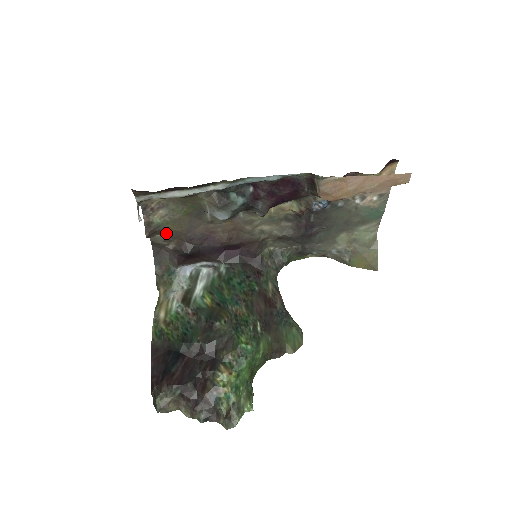
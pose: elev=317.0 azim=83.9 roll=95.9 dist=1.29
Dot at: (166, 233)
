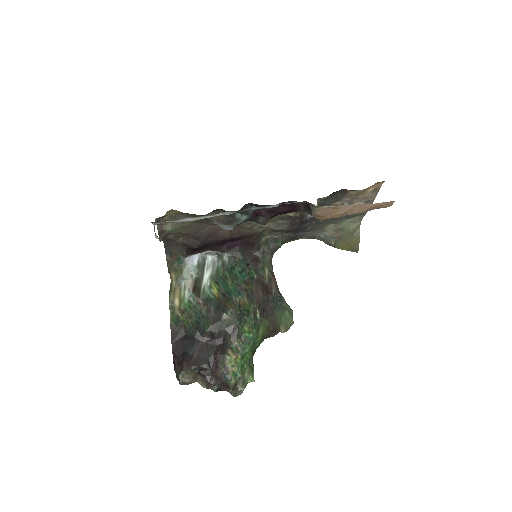
Dot at: (176, 234)
